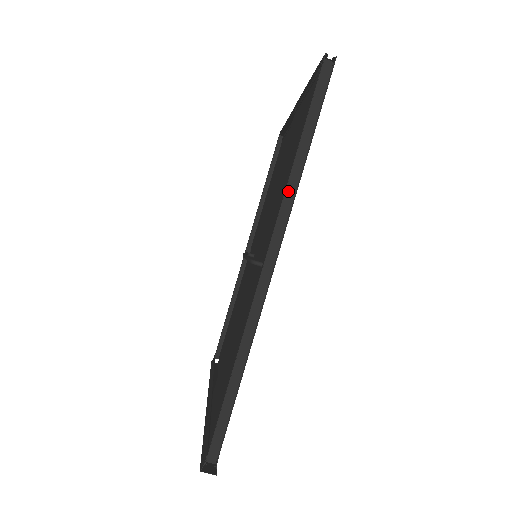
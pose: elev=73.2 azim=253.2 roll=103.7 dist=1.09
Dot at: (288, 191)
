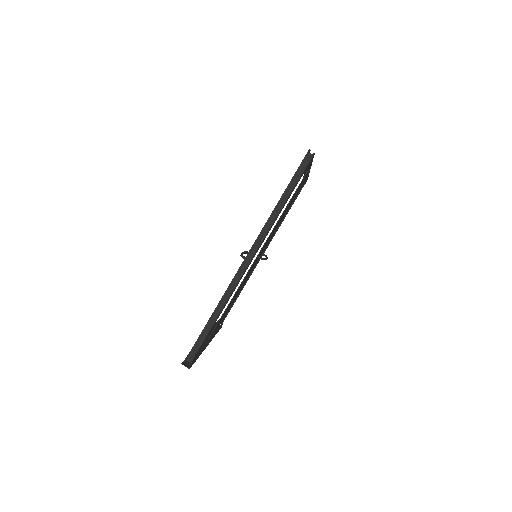
Dot at: (269, 221)
